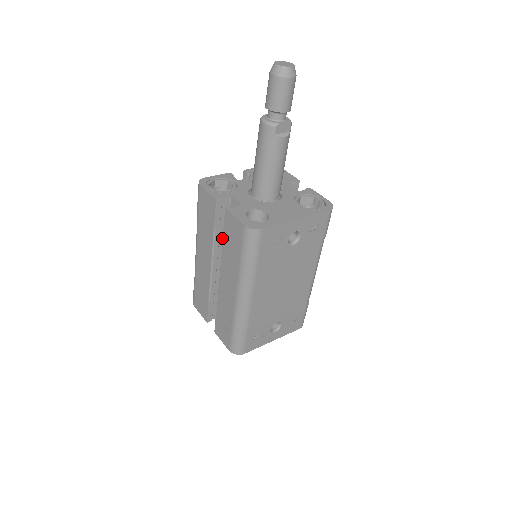
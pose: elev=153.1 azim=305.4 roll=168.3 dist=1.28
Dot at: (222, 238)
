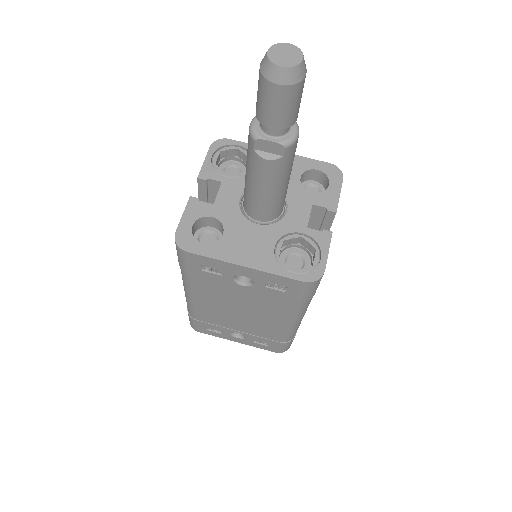
Dot at: occluded
